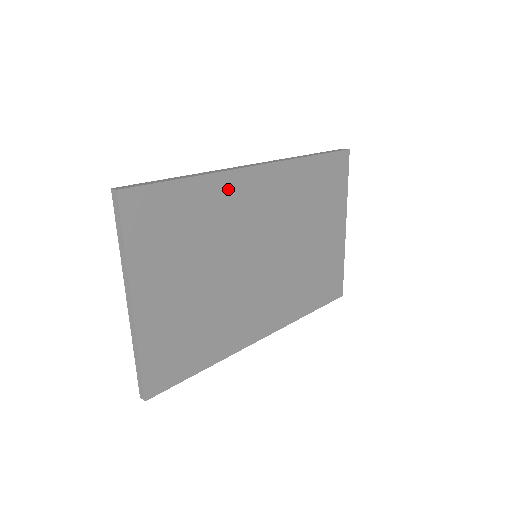
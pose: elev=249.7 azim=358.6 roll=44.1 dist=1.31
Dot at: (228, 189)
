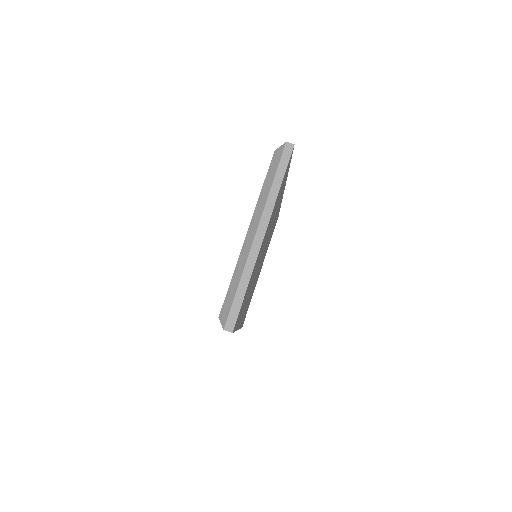
Dot at: (282, 192)
